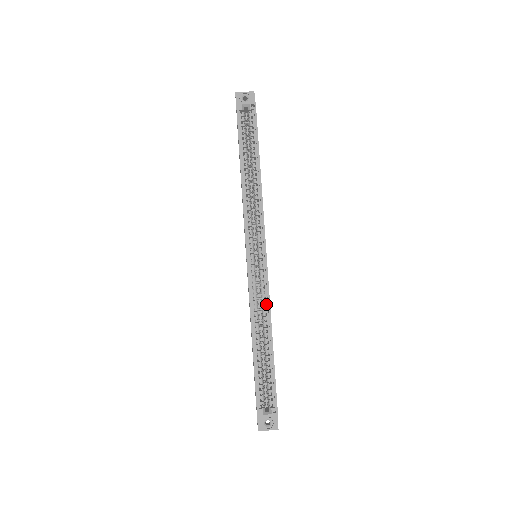
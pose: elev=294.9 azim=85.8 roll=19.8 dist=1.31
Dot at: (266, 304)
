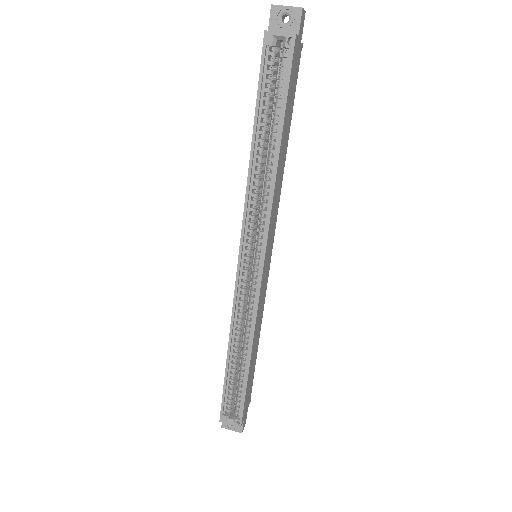
Dot at: (252, 321)
